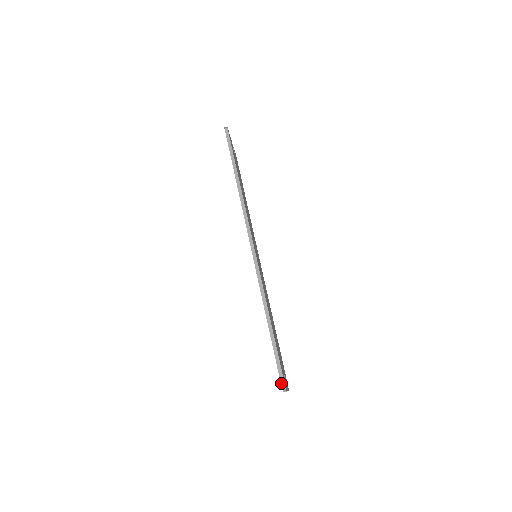
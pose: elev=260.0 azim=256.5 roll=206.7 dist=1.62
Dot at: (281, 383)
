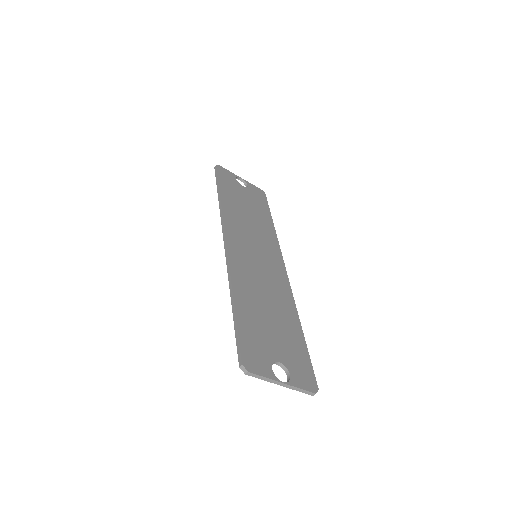
Dot at: (239, 362)
